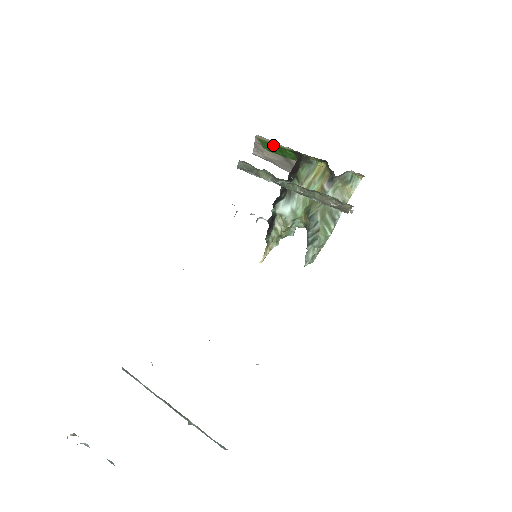
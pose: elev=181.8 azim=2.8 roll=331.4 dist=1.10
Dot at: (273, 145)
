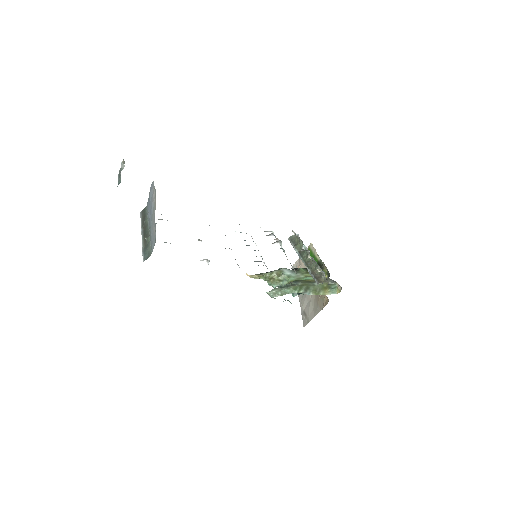
Dot at: (312, 255)
